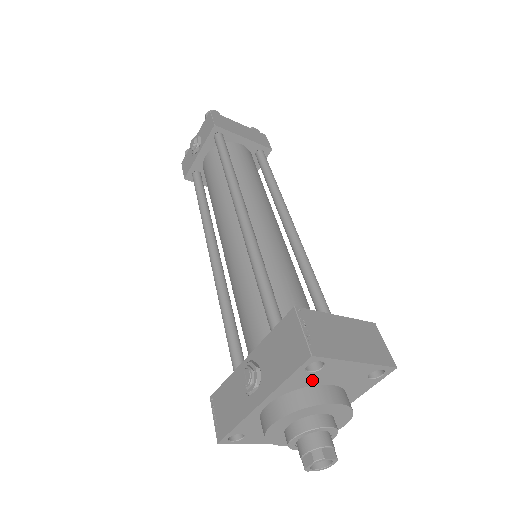
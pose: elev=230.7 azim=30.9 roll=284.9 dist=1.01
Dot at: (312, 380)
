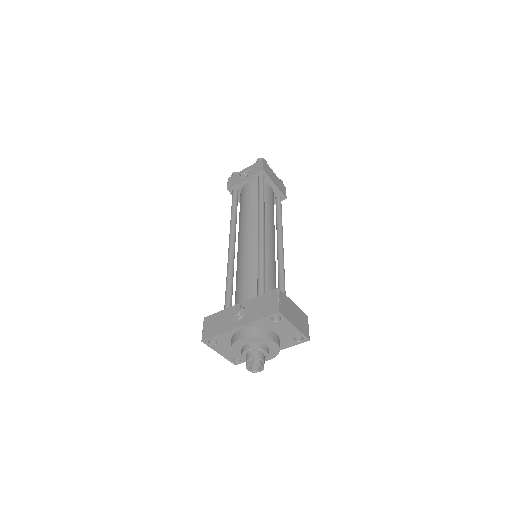
Dot at: (270, 326)
